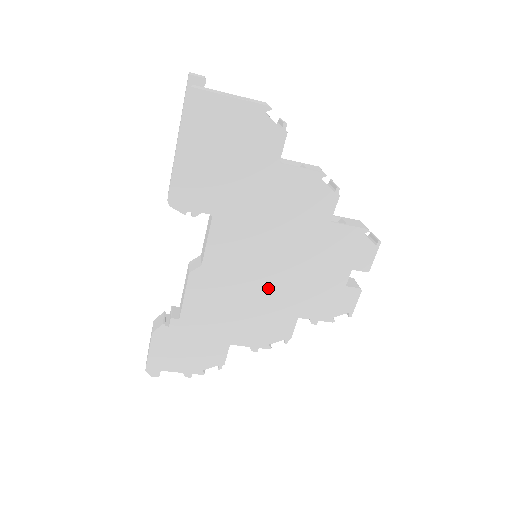
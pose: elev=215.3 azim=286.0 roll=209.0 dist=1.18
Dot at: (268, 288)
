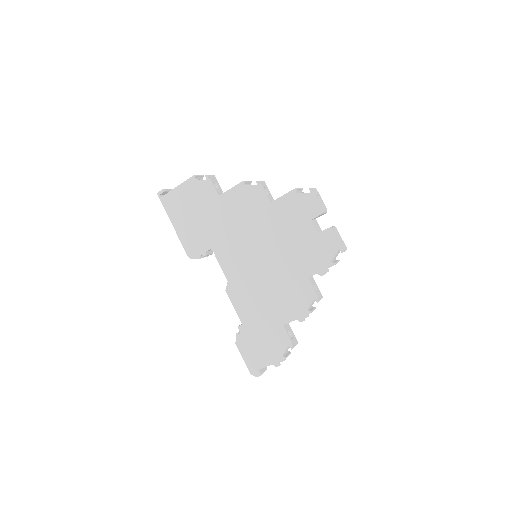
Dot at: (273, 270)
